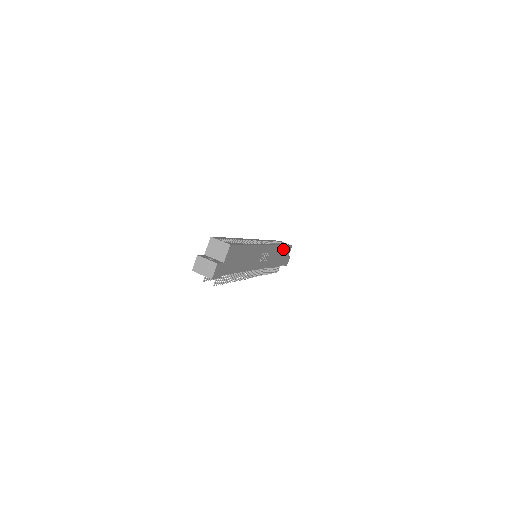
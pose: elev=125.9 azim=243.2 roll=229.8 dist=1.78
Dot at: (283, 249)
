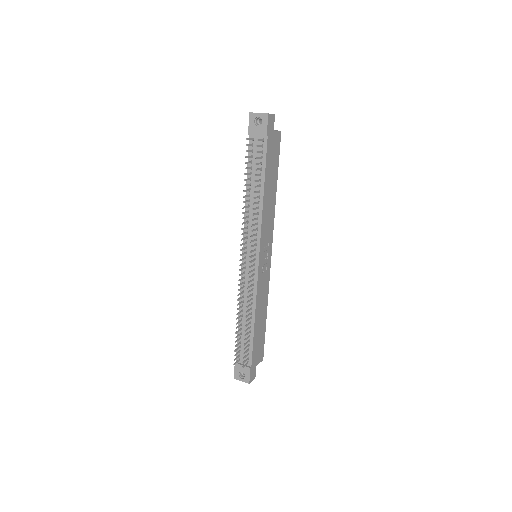
Dot at: (263, 325)
